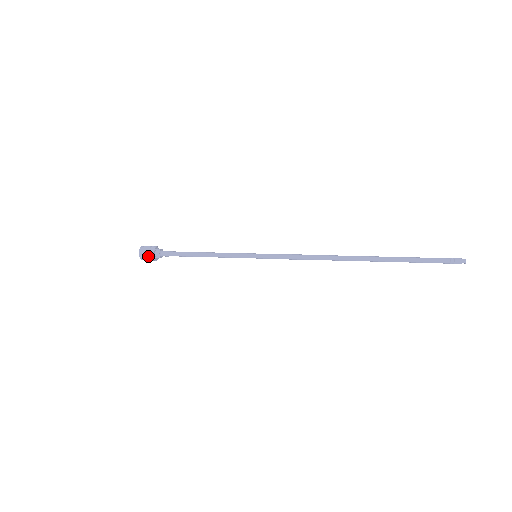
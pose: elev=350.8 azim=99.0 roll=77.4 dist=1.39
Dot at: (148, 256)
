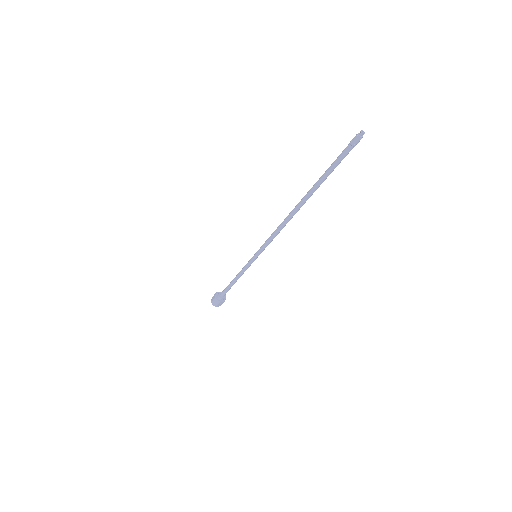
Dot at: (215, 302)
